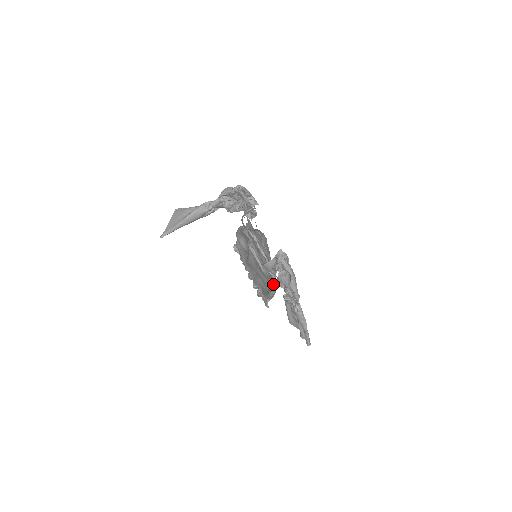
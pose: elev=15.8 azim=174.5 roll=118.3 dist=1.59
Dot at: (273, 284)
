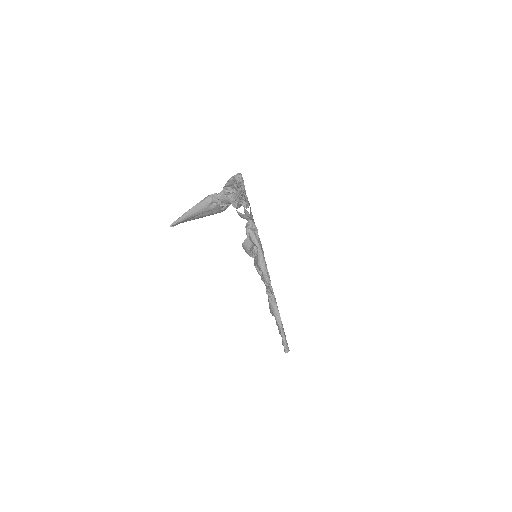
Dot at: occluded
